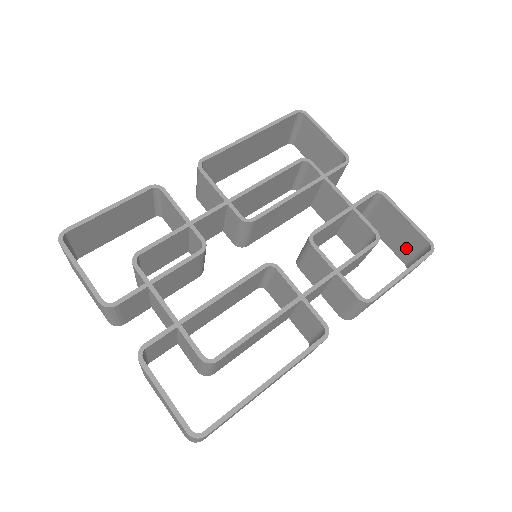
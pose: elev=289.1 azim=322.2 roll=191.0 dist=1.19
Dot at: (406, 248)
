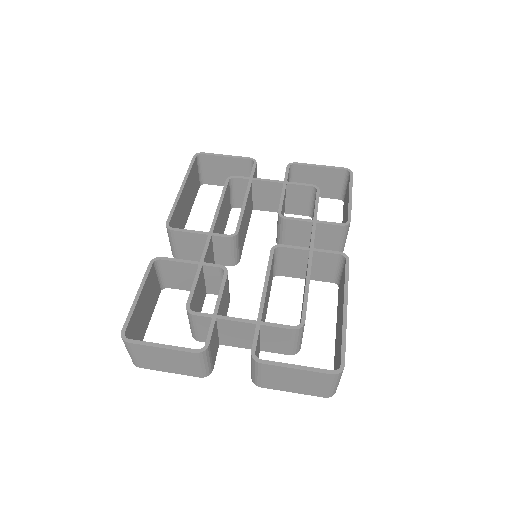
Dot at: (333, 187)
